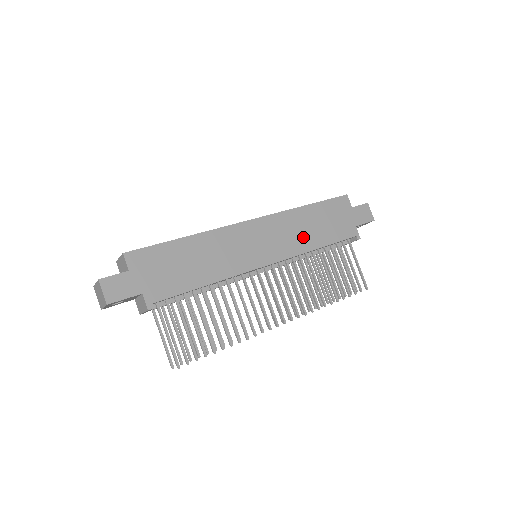
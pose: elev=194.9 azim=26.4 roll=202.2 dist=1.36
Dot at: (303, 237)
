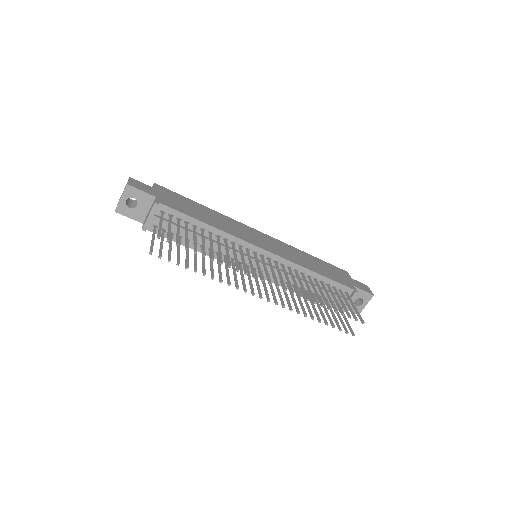
Dot at: (302, 261)
